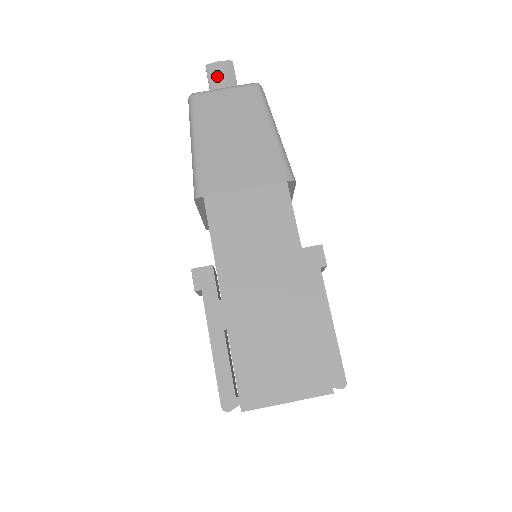
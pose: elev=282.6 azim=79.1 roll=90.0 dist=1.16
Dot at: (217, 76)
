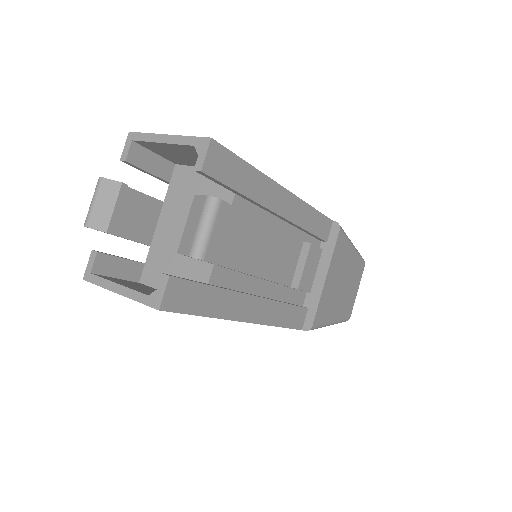
Dot at: occluded
